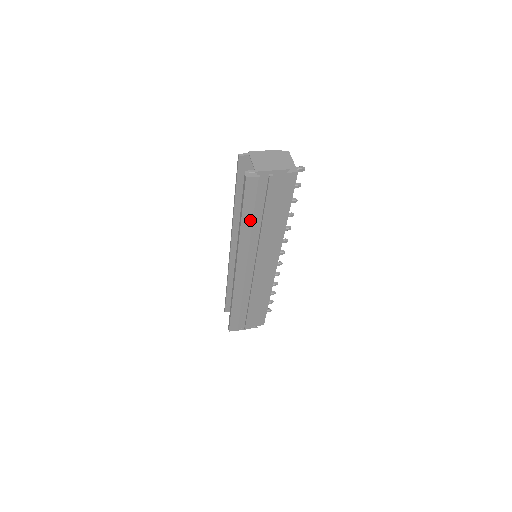
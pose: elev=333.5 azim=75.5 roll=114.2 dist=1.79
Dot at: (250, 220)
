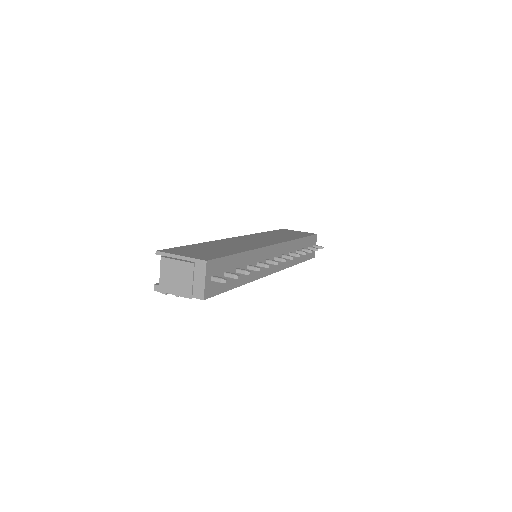
Dot at: occluded
